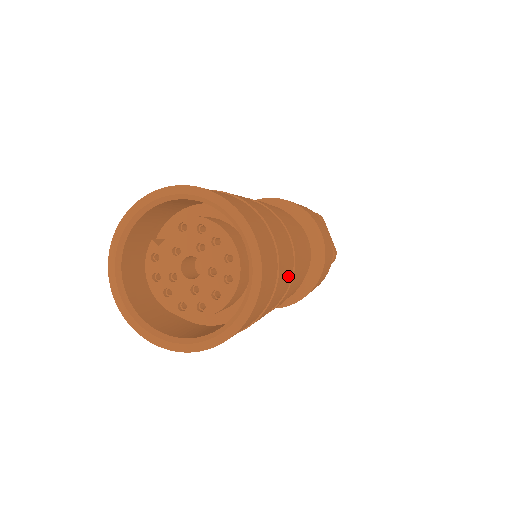
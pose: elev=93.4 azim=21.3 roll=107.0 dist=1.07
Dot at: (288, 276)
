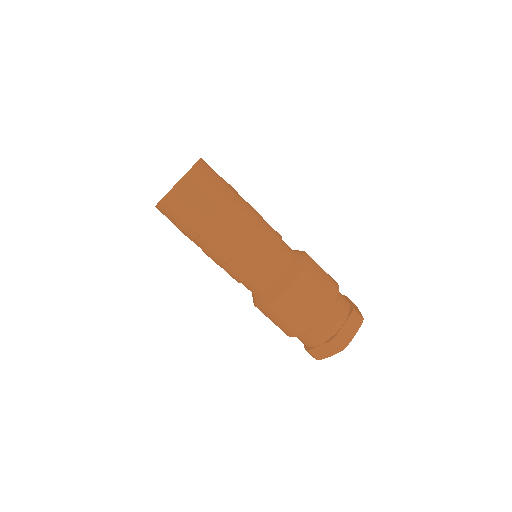
Dot at: (214, 229)
